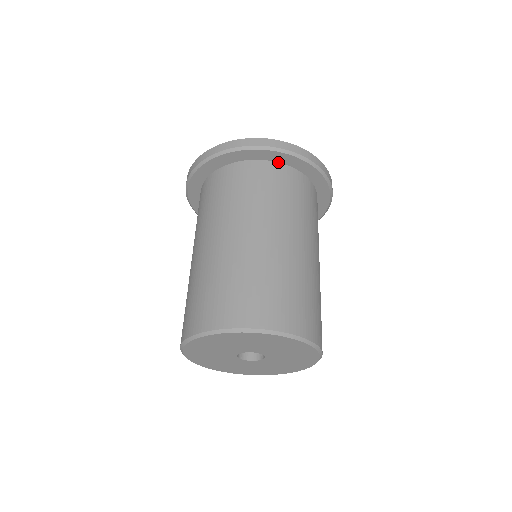
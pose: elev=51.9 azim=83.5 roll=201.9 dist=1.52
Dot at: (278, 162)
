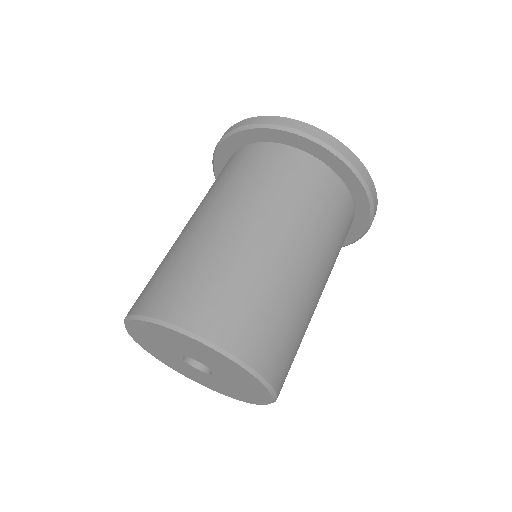
Dot at: (352, 197)
